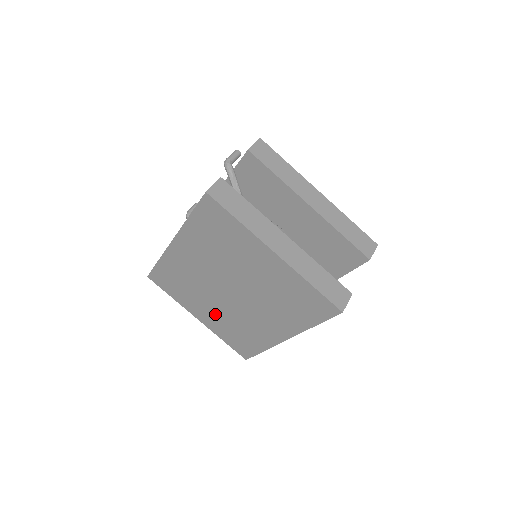
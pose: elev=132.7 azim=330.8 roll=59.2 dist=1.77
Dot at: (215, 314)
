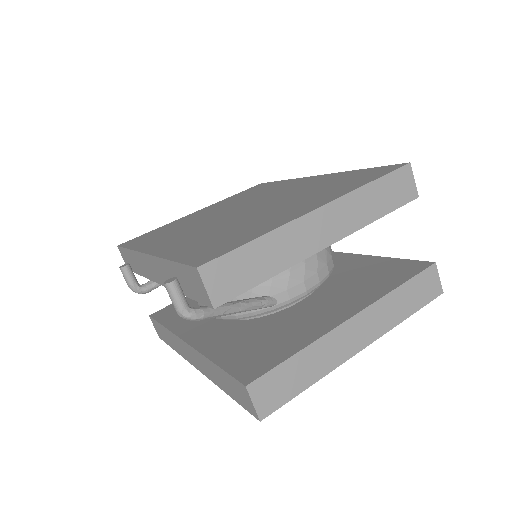
Dot at: occluded
